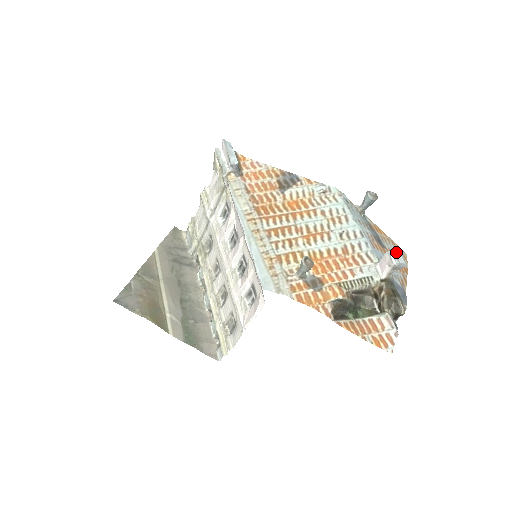
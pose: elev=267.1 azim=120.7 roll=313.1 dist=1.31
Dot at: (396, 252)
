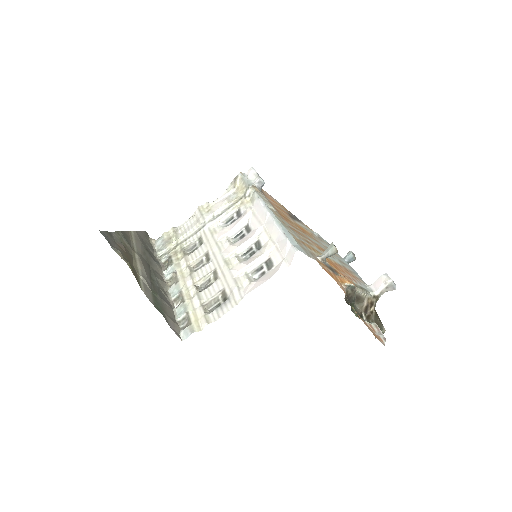
Dot at: occluded
